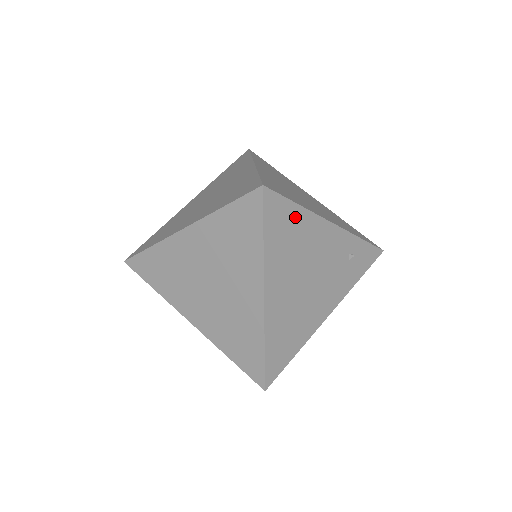
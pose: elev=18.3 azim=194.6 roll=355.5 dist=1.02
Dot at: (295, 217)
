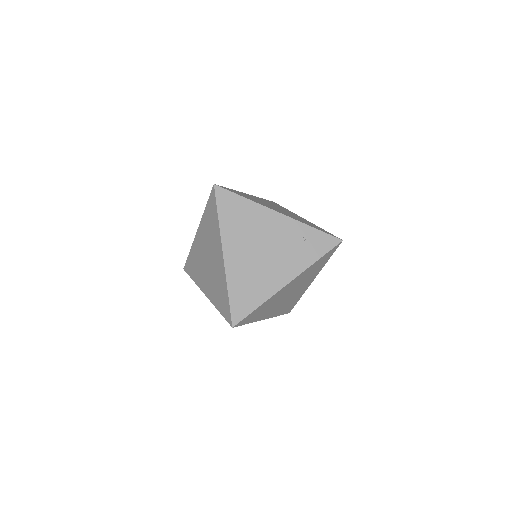
Dot at: (243, 205)
